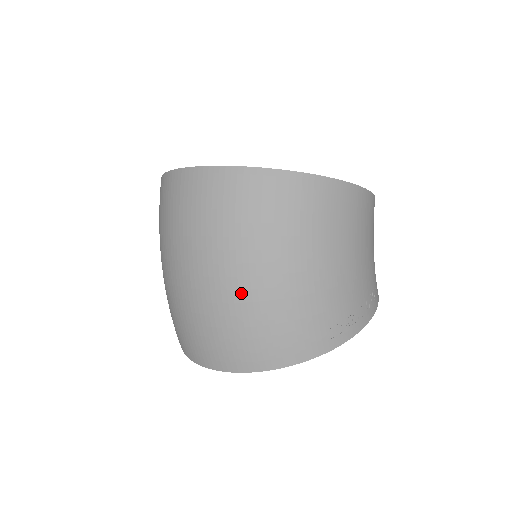
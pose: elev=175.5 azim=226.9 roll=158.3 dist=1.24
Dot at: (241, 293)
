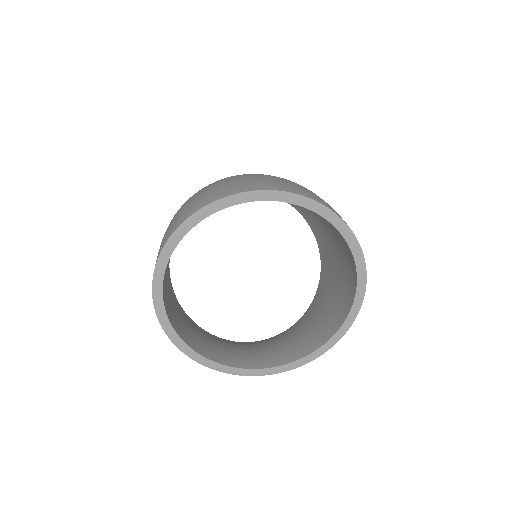
Dot at: occluded
